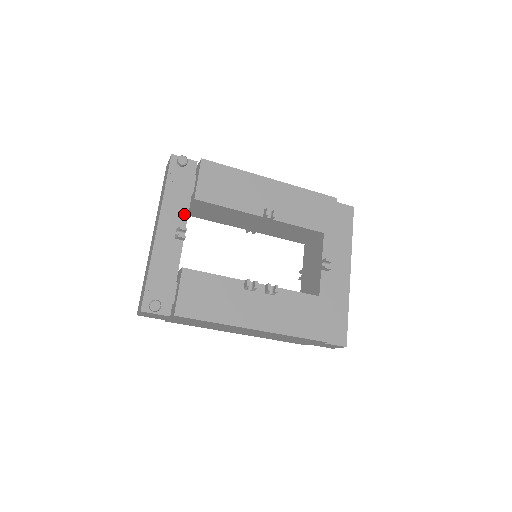
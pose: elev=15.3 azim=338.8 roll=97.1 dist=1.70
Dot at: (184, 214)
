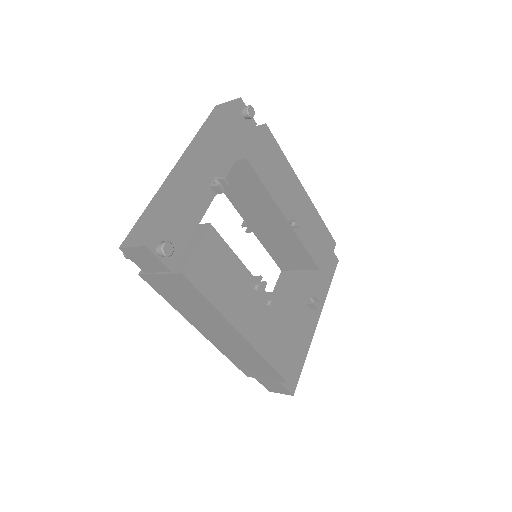
Dot at: (227, 167)
